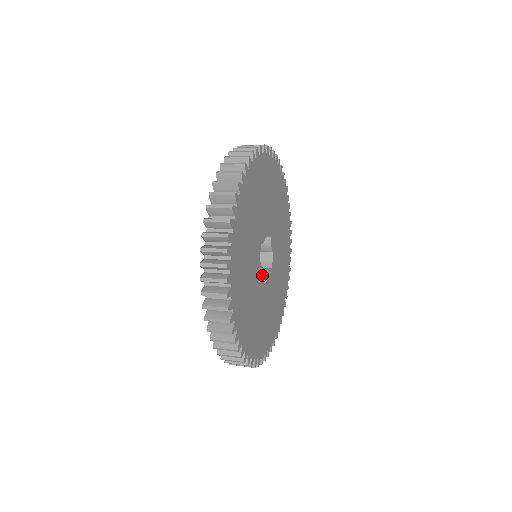
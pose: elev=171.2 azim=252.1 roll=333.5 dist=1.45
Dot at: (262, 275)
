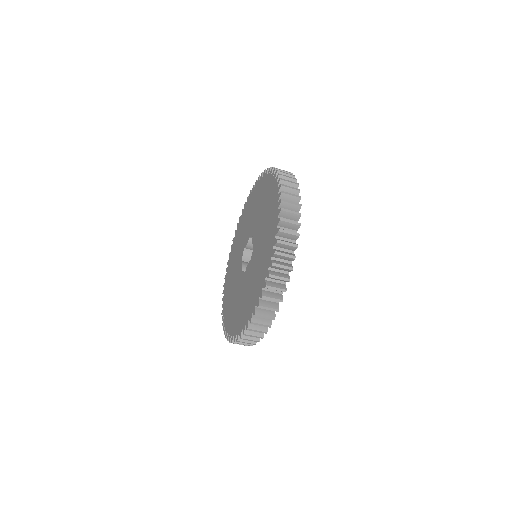
Dot at: occluded
